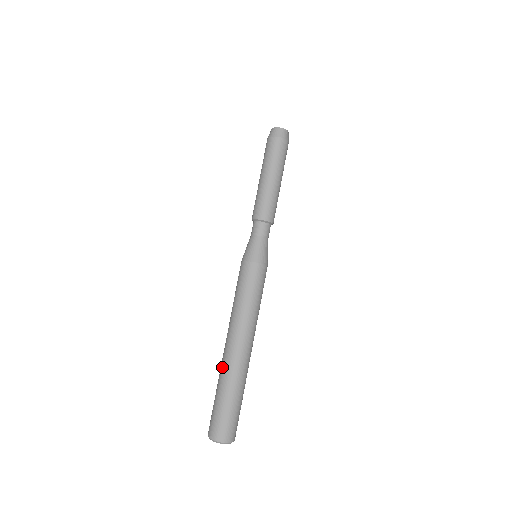
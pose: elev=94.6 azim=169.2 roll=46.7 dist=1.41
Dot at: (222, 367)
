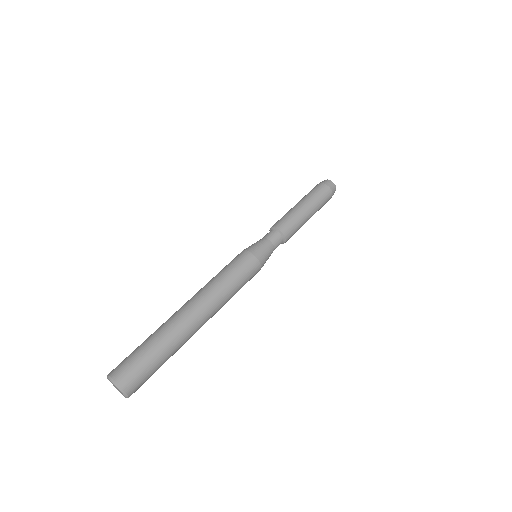
Dot at: (174, 325)
